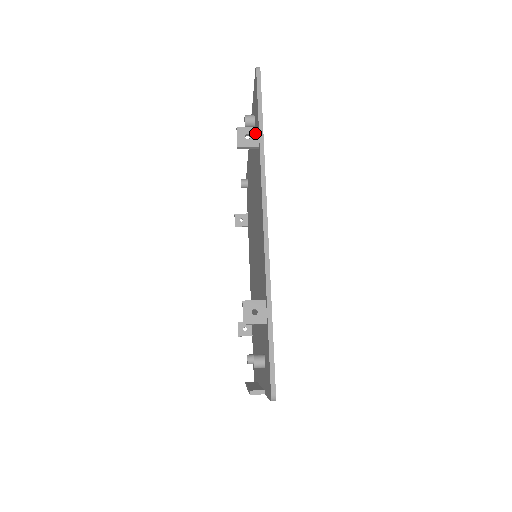
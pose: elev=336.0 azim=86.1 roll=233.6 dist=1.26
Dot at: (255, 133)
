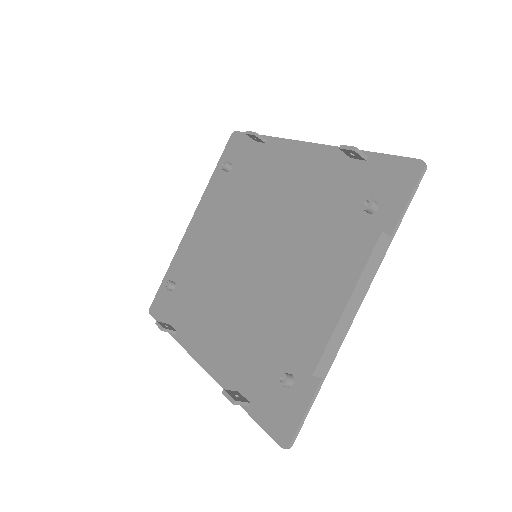
Dot at: occluded
